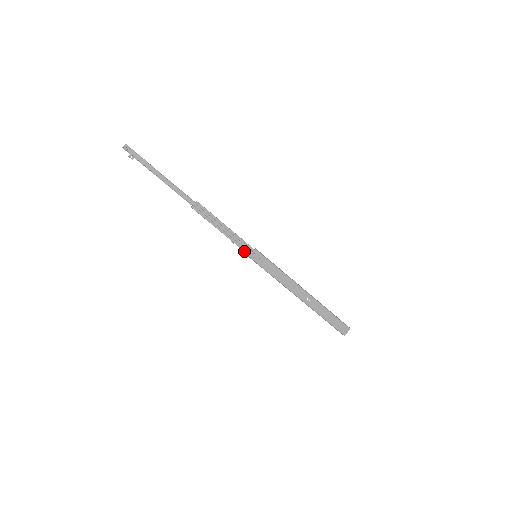
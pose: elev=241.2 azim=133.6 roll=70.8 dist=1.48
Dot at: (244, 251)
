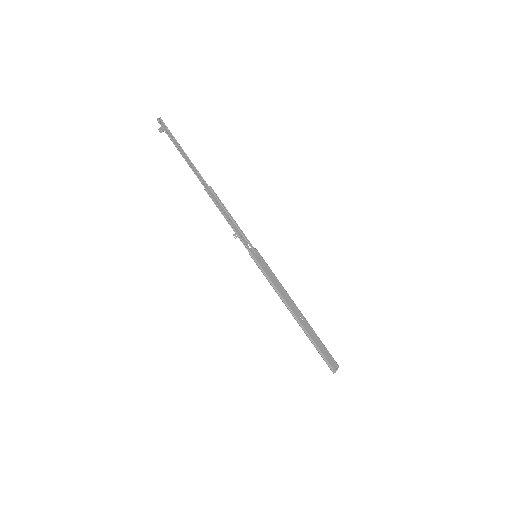
Dot at: (246, 246)
